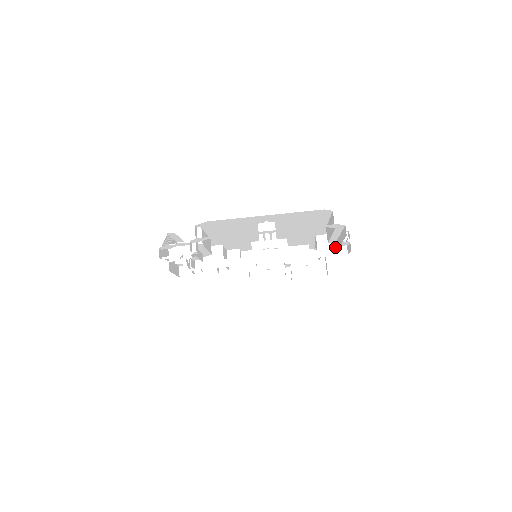
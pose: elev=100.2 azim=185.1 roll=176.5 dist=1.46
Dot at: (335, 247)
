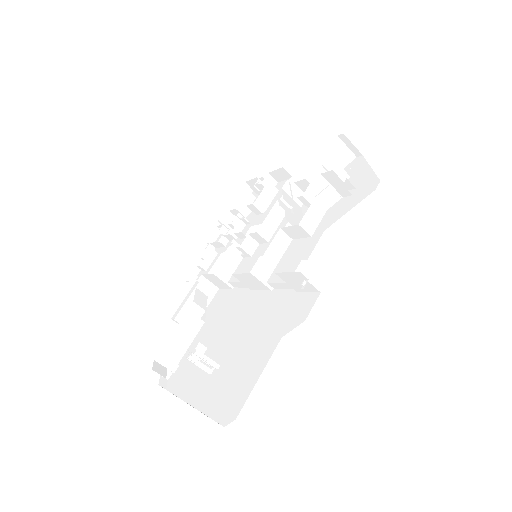
Dot at: (301, 285)
